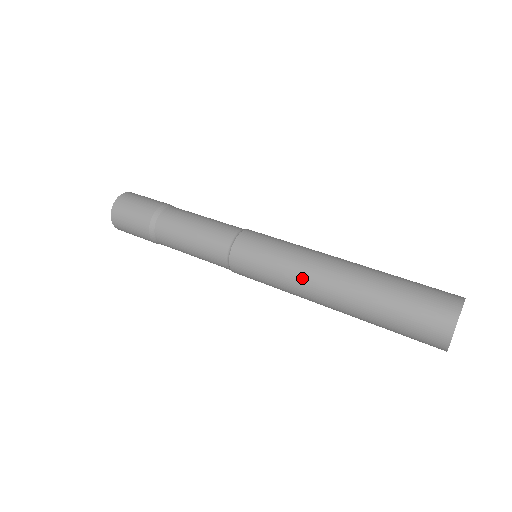
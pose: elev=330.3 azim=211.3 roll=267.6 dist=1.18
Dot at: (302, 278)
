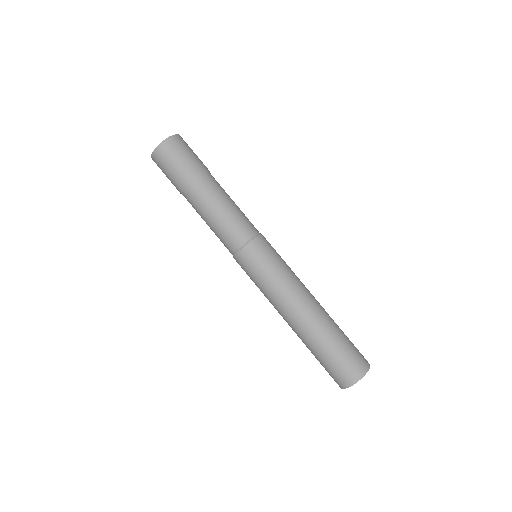
Dot at: (276, 305)
